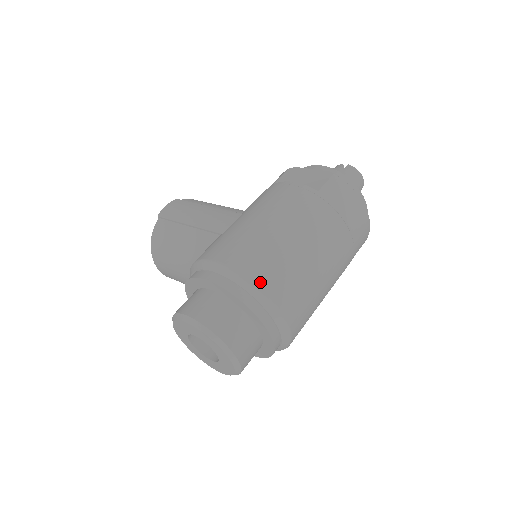
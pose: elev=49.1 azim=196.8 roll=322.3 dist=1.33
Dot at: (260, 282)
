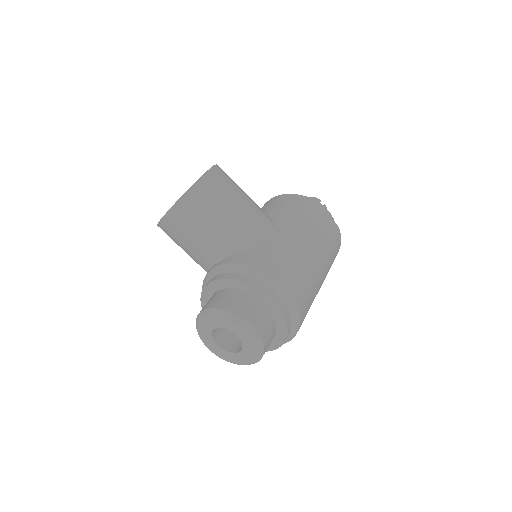
Dot at: (301, 314)
